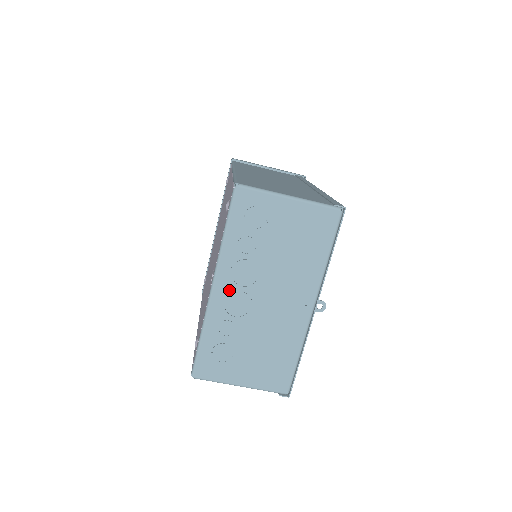
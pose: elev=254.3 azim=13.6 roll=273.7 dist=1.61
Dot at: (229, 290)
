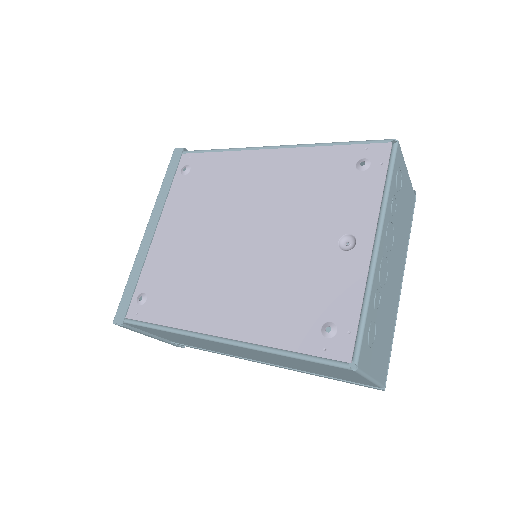
Dot at: (384, 252)
